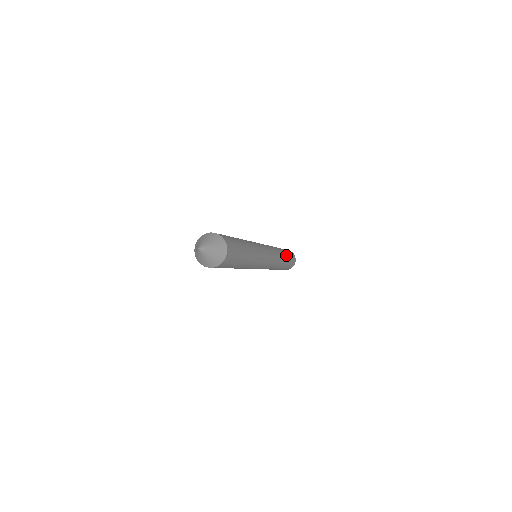
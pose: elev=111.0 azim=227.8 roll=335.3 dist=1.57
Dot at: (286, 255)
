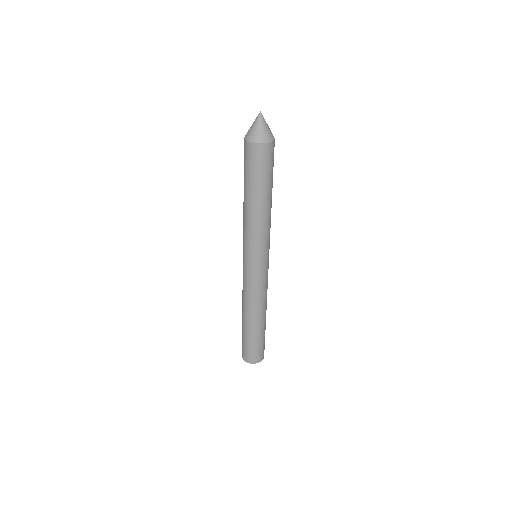
Dot at: occluded
